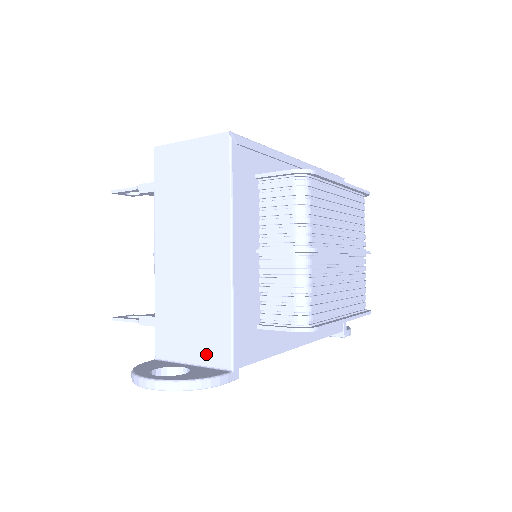
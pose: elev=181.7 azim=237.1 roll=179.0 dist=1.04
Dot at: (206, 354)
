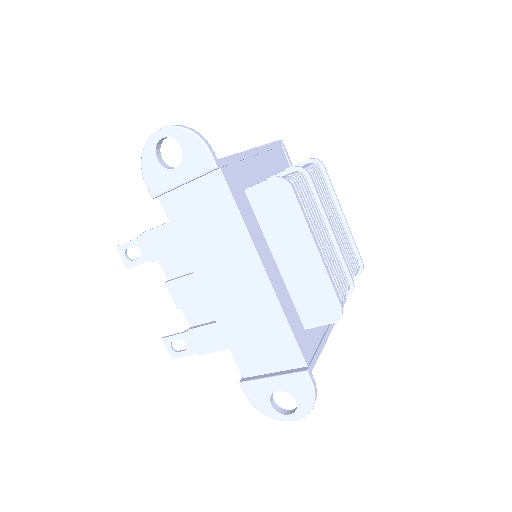
Dot at: occluded
